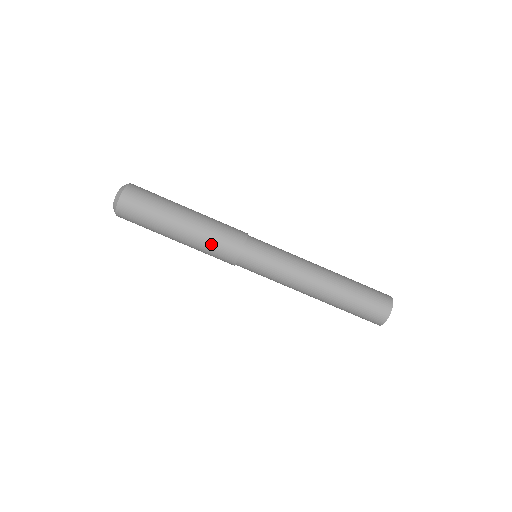
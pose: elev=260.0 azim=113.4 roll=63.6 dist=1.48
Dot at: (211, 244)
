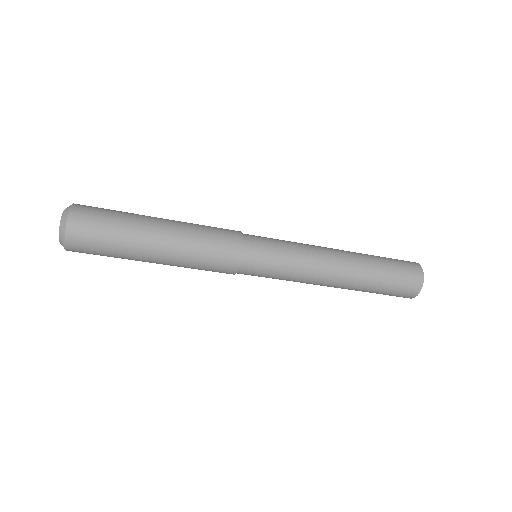
Dot at: (200, 262)
